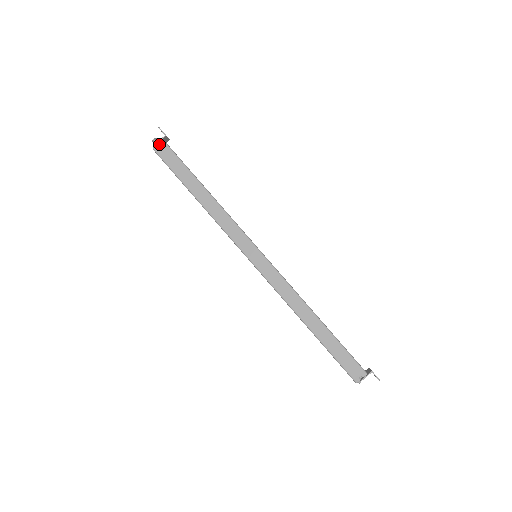
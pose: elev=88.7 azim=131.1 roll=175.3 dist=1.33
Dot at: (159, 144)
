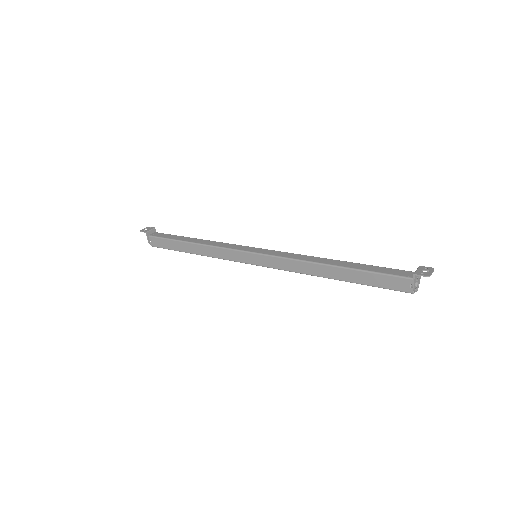
Dot at: (150, 240)
